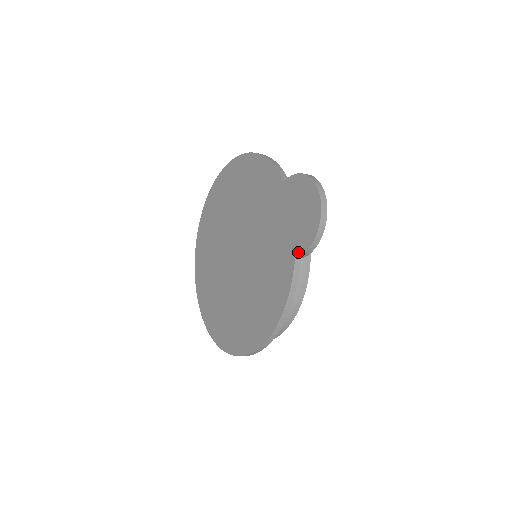
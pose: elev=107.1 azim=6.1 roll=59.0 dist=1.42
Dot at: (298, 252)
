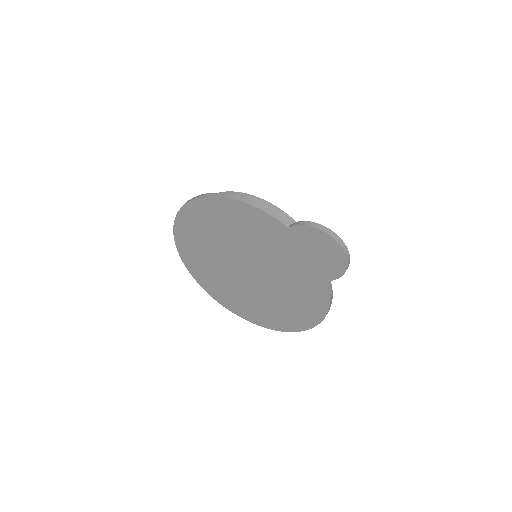
Dot at: (330, 278)
